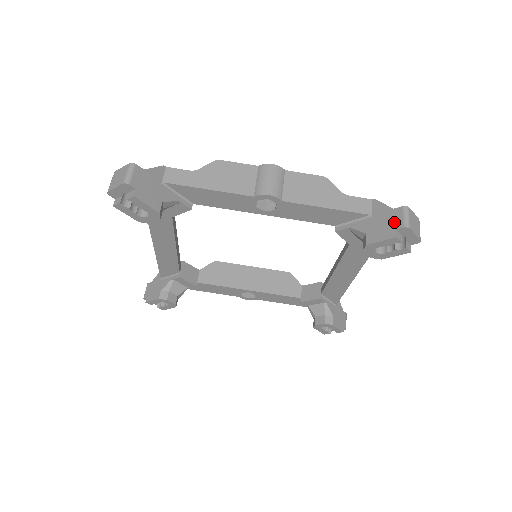
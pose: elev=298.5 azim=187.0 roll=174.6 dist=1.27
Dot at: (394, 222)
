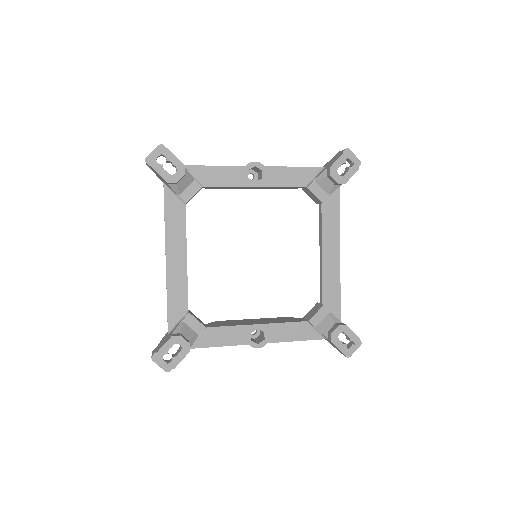
Dot at: (339, 154)
